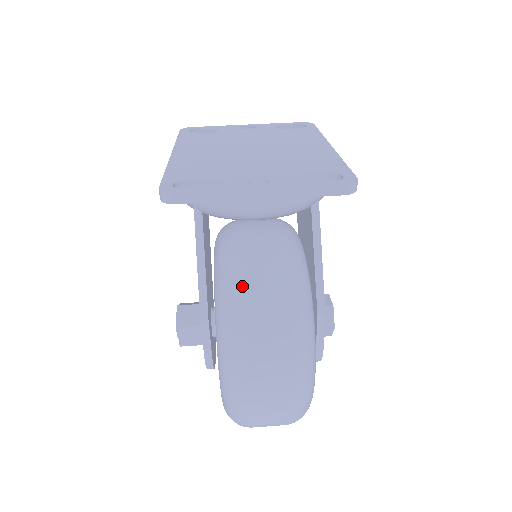
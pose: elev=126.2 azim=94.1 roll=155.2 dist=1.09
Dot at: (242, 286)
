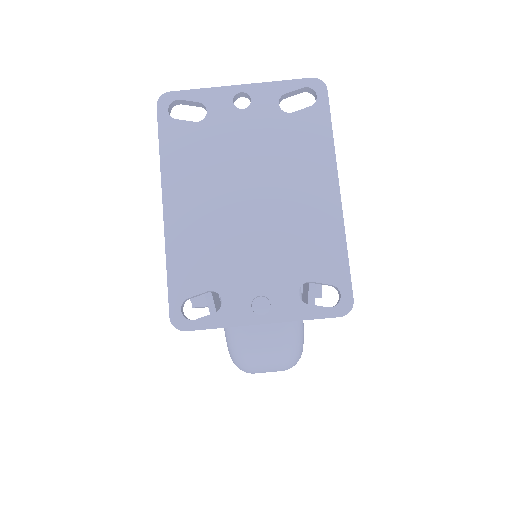
Dot at: (247, 341)
